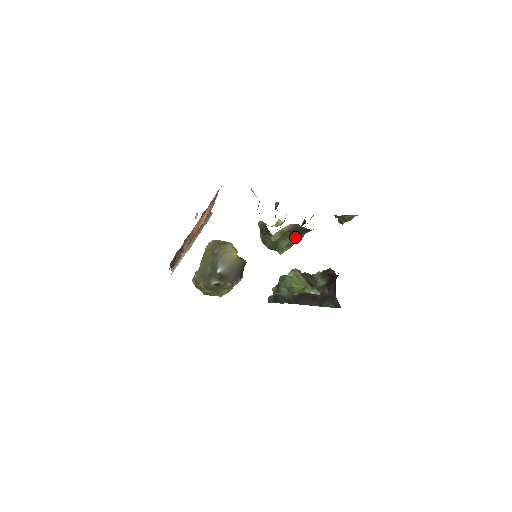
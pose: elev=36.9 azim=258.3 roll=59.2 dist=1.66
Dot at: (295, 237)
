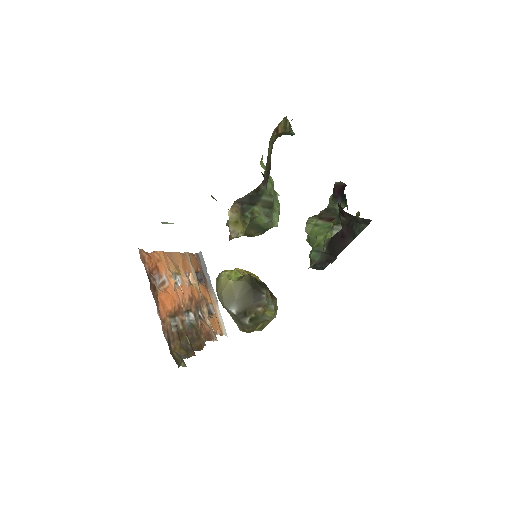
Dot at: (261, 205)
